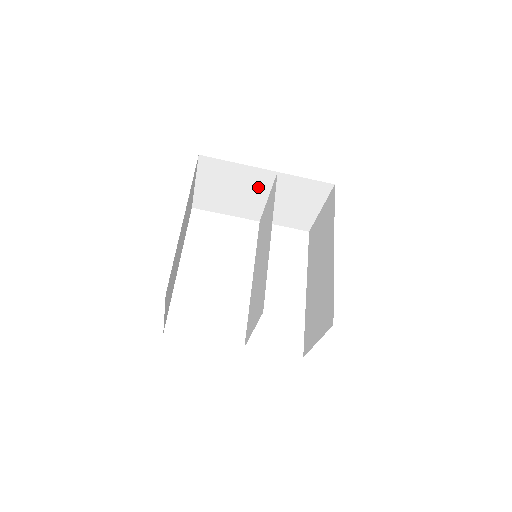
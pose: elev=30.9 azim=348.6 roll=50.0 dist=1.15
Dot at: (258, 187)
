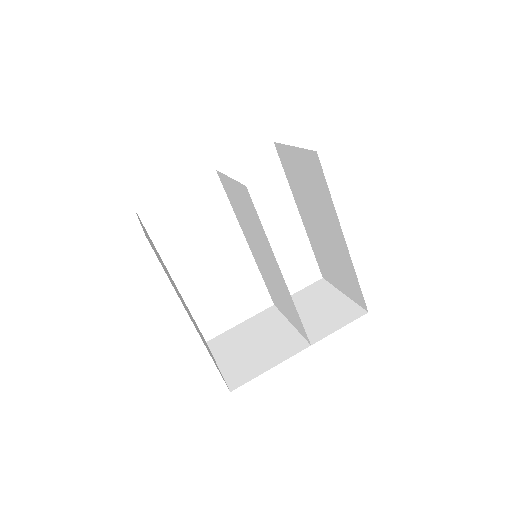
Dot at: occluded
